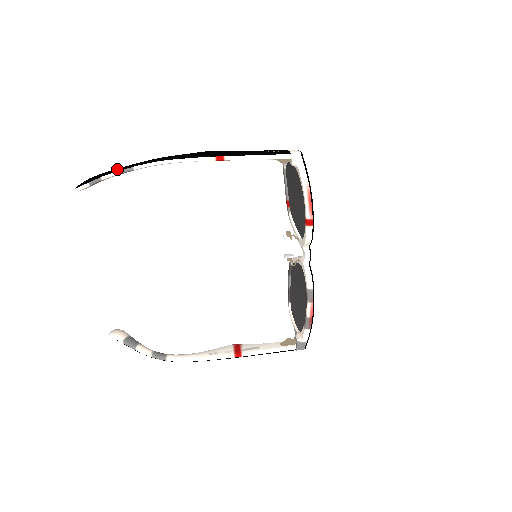
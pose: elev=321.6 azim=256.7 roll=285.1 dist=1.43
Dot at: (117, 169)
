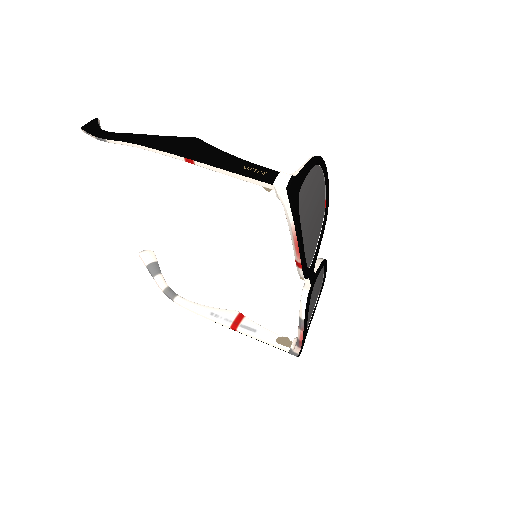
Dot at: (98, 132)
